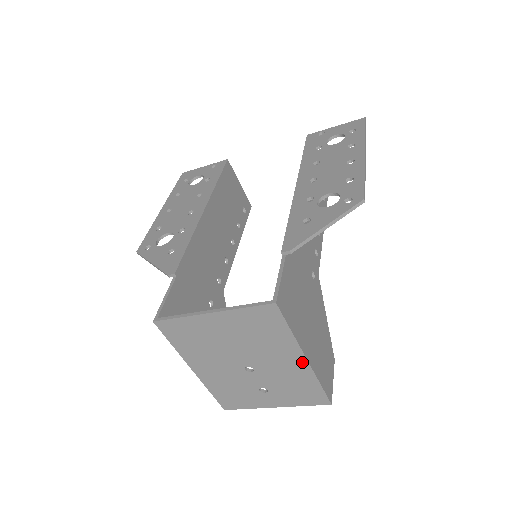
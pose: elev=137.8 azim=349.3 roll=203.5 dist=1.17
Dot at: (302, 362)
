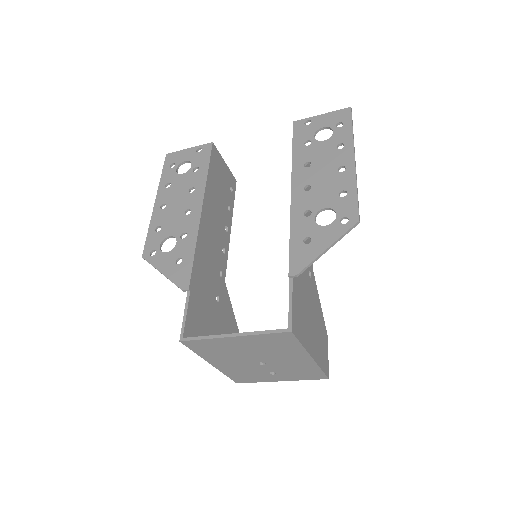
Dot at: (308, 360)
